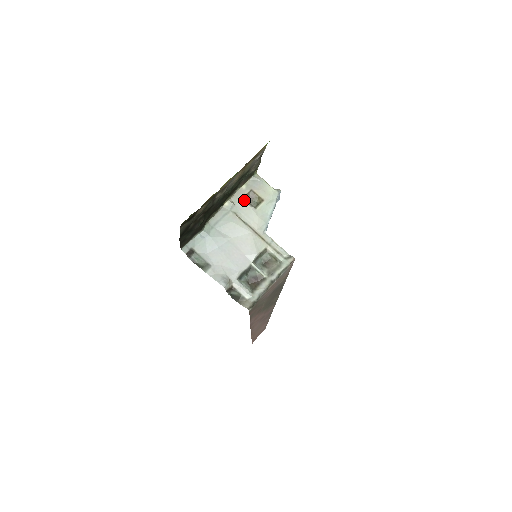
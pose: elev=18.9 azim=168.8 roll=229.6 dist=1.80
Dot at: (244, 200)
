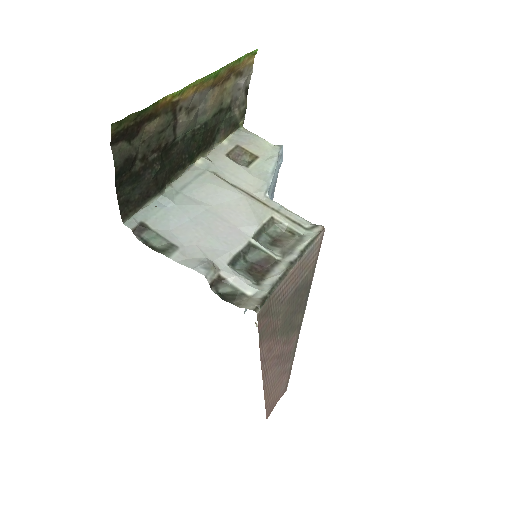
Dot at: (227, 157)
